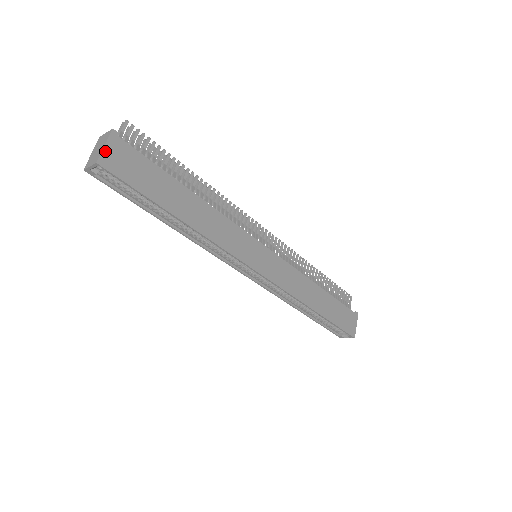
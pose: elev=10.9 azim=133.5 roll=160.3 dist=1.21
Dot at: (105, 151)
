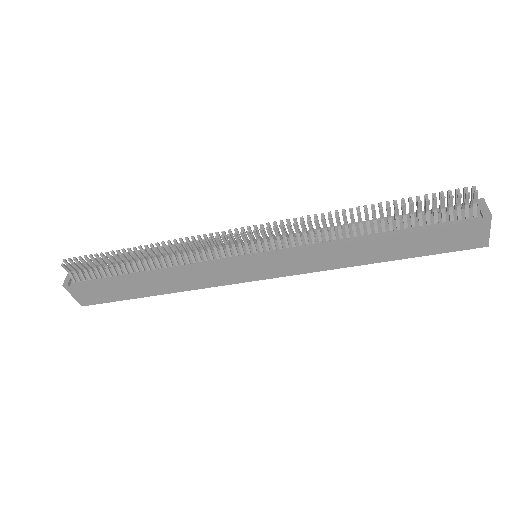
Dot at: (76, 298)
